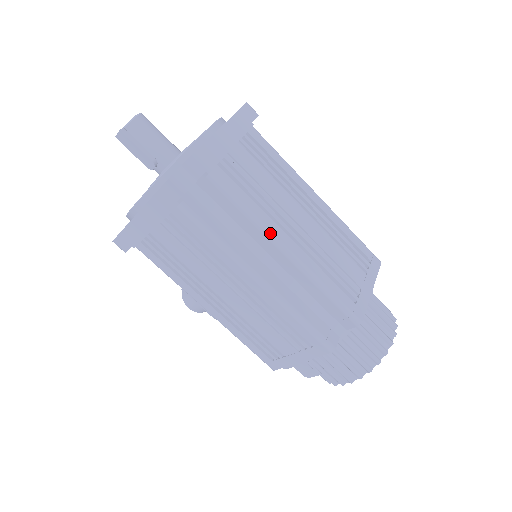
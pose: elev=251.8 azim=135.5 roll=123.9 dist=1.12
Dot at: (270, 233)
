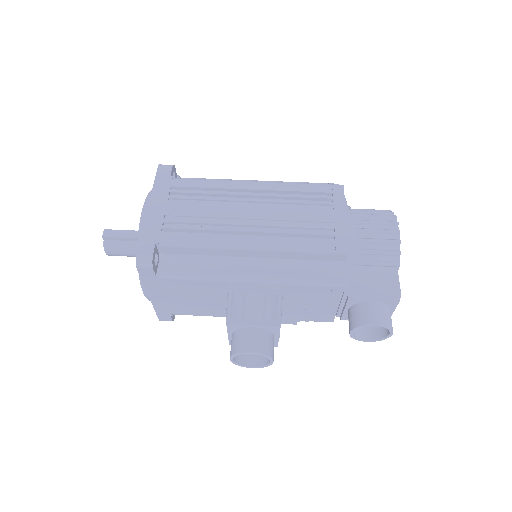
Dot at: (239, 180)
